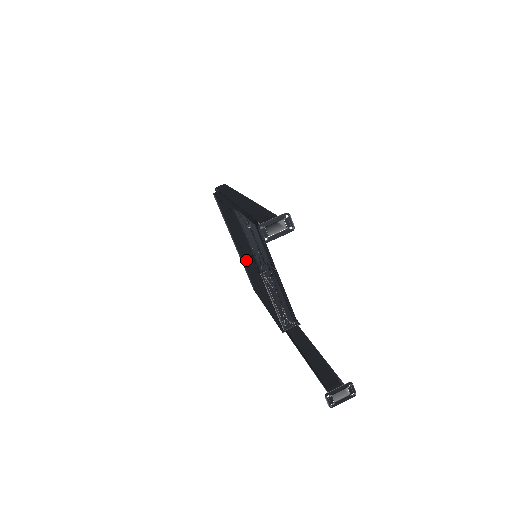
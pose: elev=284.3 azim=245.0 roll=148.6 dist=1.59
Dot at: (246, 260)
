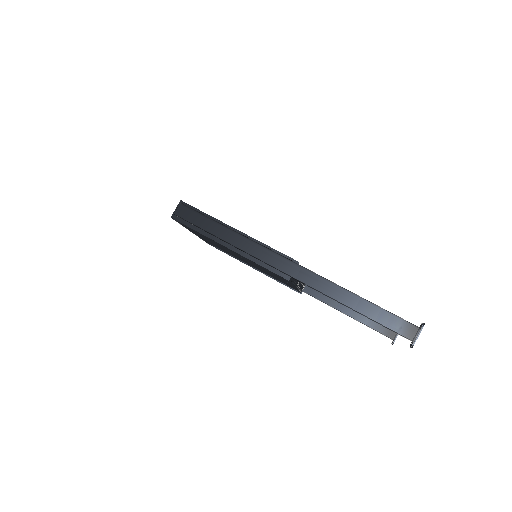
Dot at: occluded
